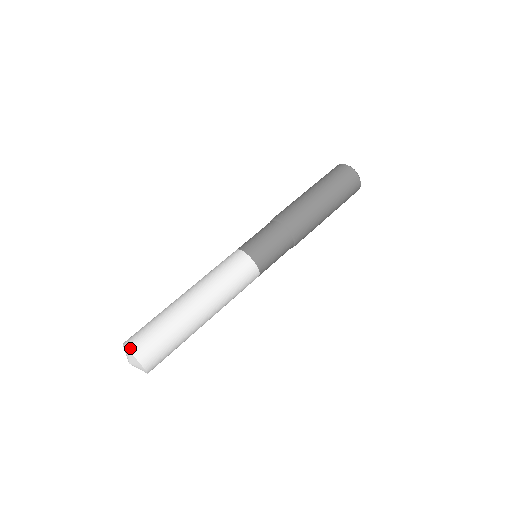
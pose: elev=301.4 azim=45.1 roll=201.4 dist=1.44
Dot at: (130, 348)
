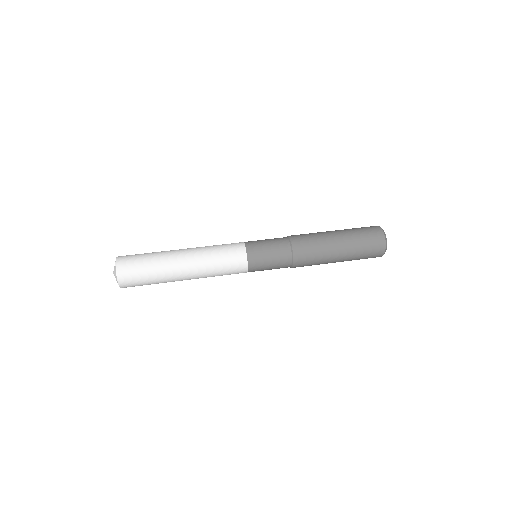
Dot at: (118, 258)
